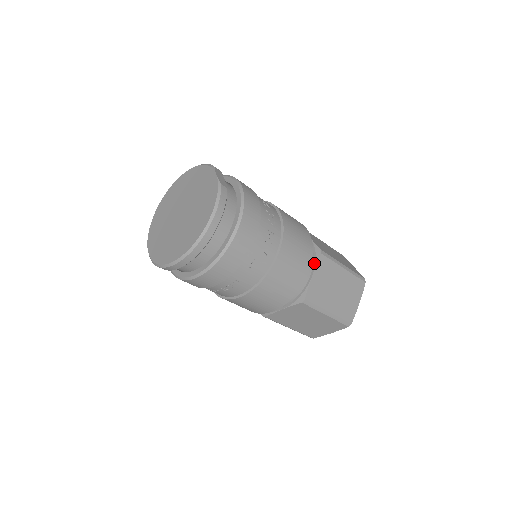
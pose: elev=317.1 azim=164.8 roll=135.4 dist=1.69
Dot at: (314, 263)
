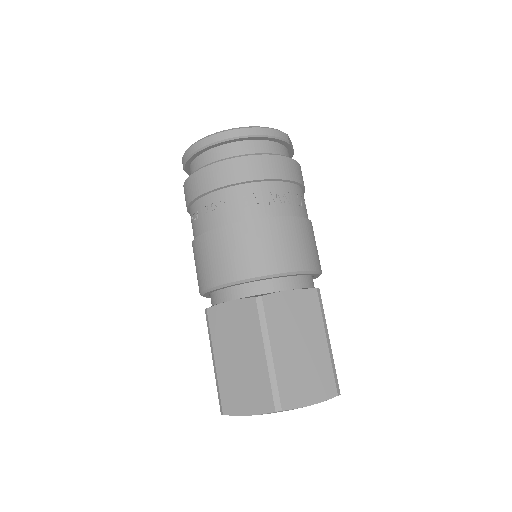
Dot at: (302, 288)
